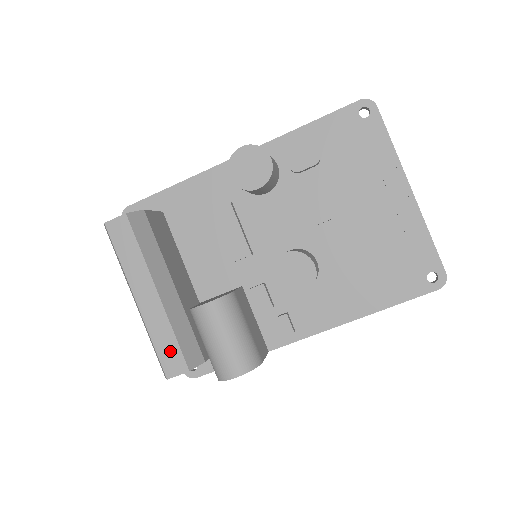
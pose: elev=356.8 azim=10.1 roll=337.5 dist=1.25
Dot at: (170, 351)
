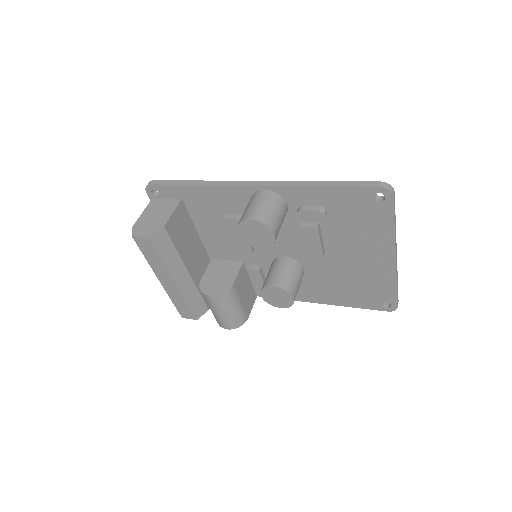
Dot at: (184, 309)
